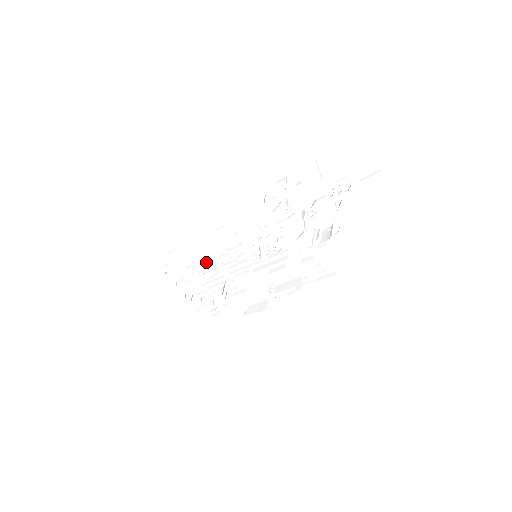
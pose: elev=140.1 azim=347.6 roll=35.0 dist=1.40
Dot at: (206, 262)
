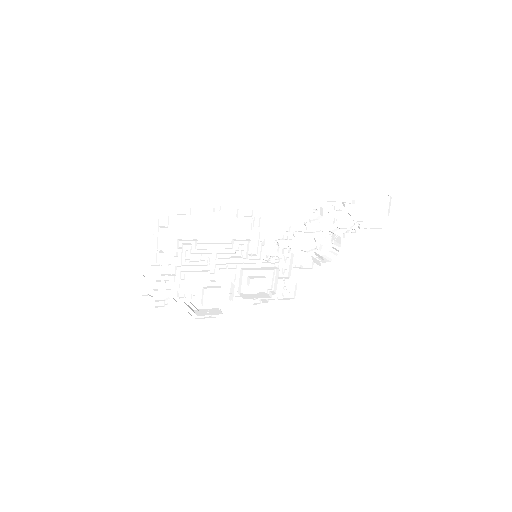
Dot at: occluded
